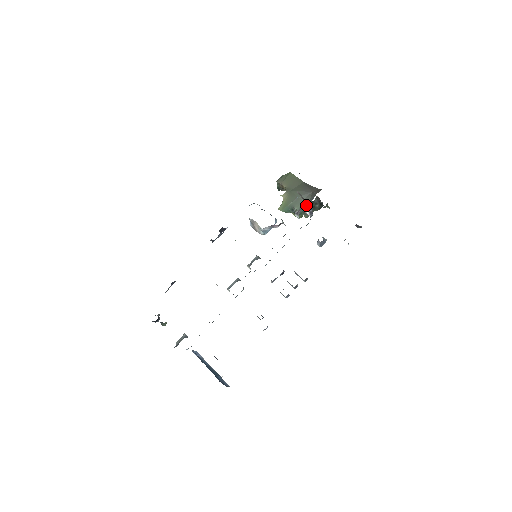
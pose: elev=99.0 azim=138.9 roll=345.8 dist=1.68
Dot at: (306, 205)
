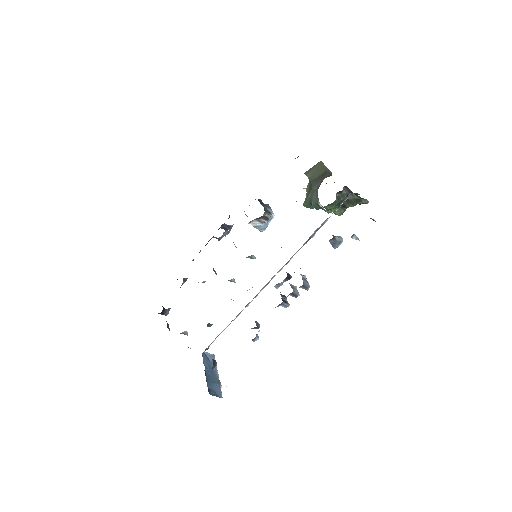
Dot at: (317, 196)
